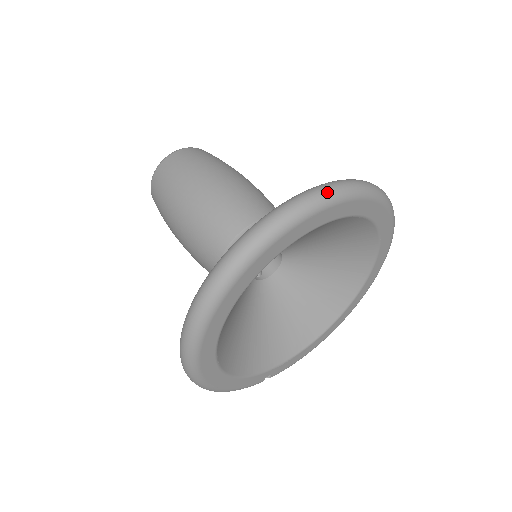
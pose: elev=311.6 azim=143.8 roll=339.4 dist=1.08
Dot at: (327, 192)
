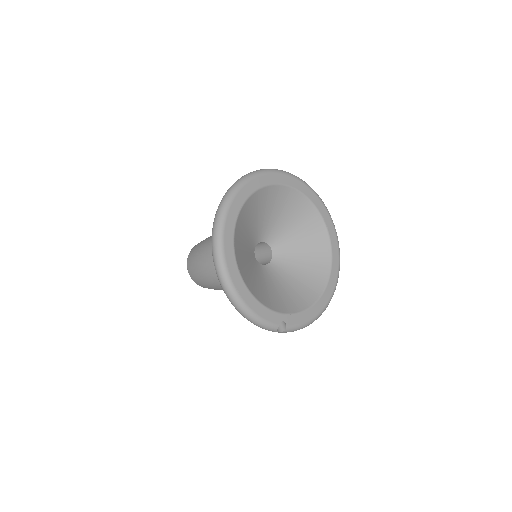
Dot at: (275, 169)
